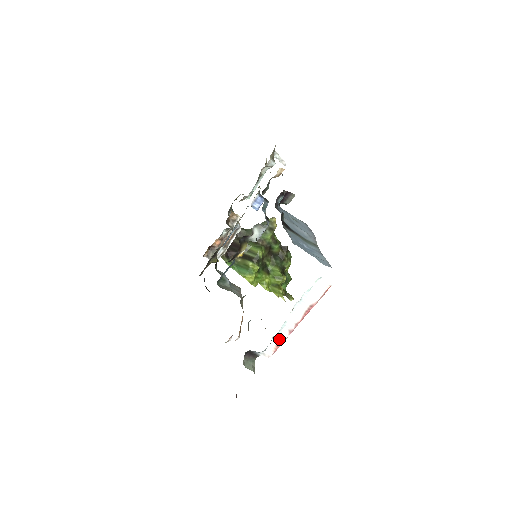
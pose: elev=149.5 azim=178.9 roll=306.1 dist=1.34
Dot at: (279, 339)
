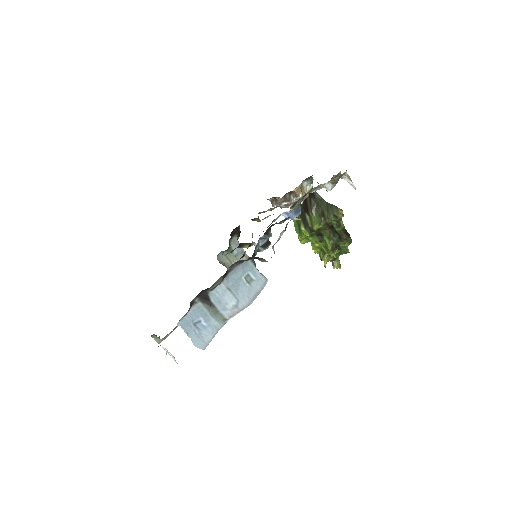
Dot at: occluded
